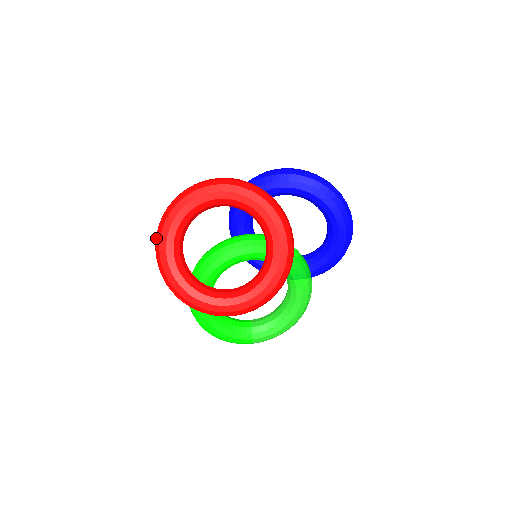
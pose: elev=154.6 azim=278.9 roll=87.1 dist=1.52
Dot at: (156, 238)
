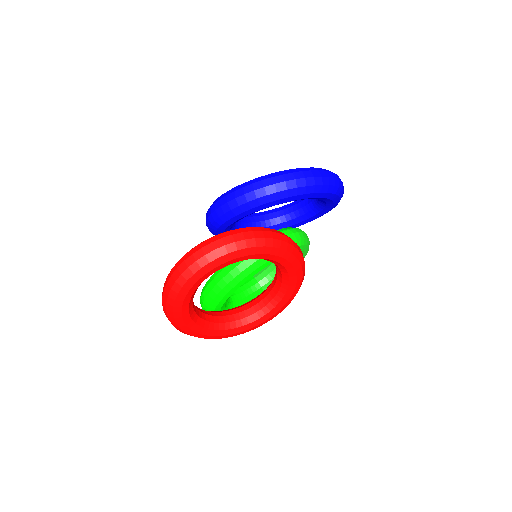
Dot at: (168, 319)
